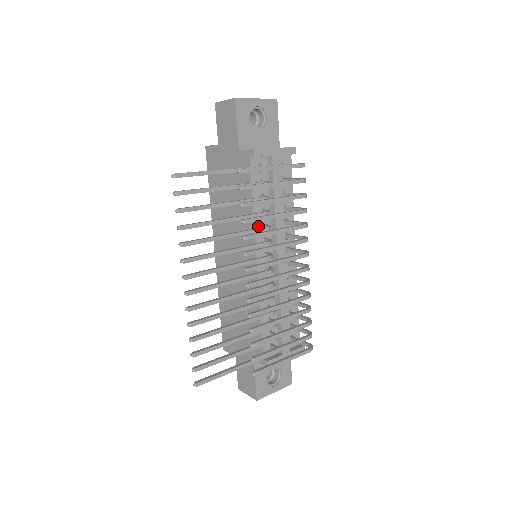
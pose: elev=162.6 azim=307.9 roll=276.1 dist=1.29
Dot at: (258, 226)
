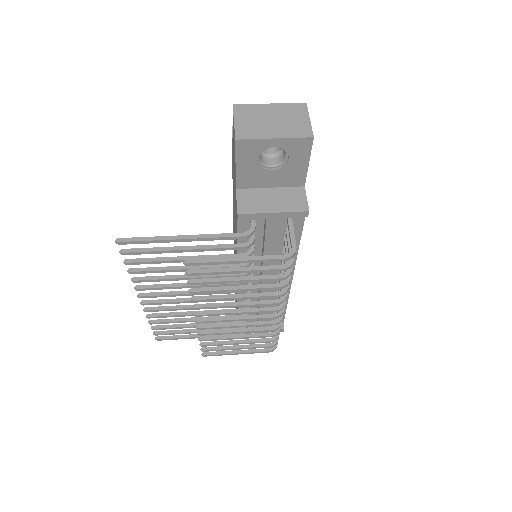
Dot at: occluded
